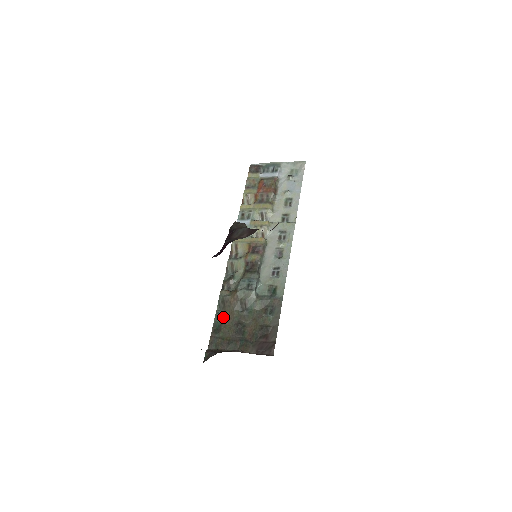
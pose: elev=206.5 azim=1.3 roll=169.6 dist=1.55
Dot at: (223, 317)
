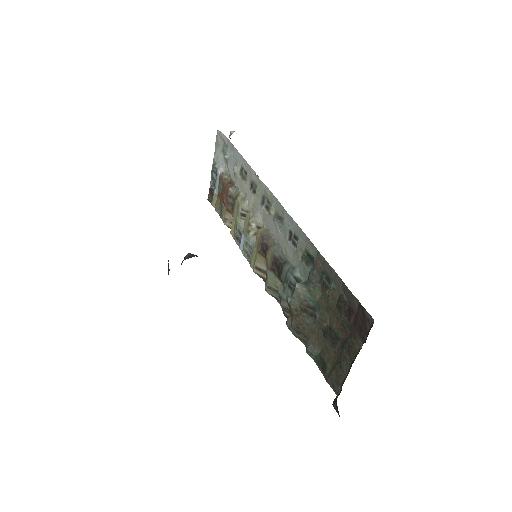
Dot at: (313, 346)
